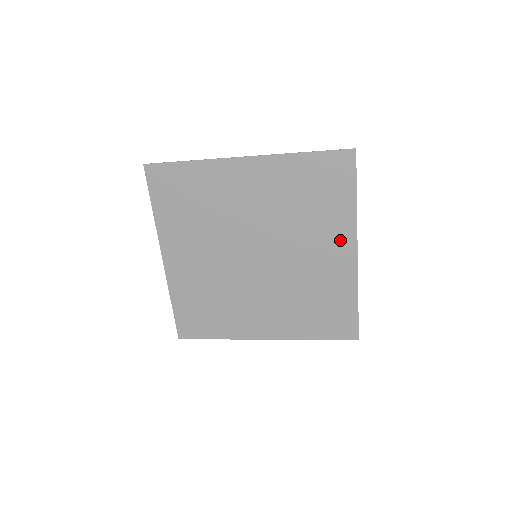
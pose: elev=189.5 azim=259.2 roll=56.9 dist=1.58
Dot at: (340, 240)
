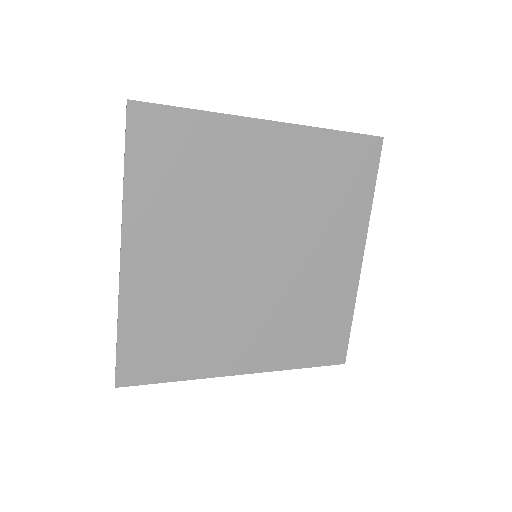
Dot at: (350, 241)
